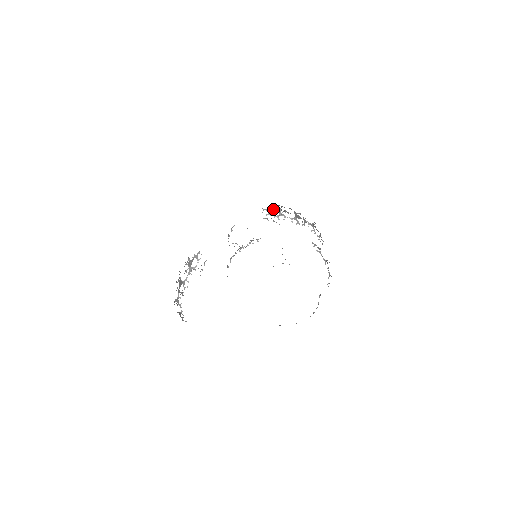
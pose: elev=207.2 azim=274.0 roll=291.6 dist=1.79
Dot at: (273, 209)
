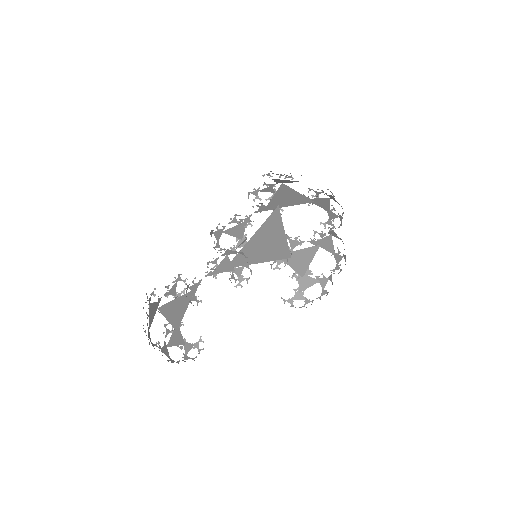
Dot at: (295, 296)
